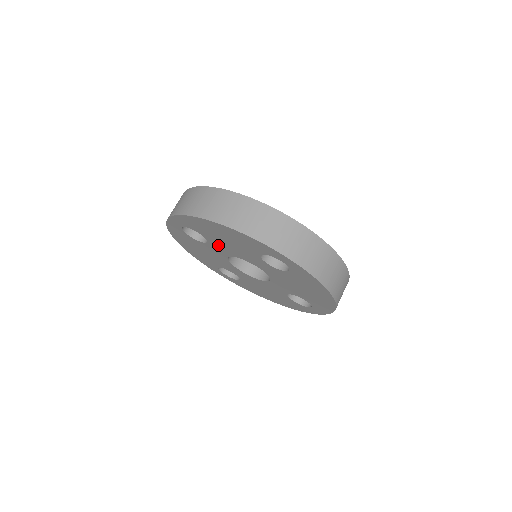
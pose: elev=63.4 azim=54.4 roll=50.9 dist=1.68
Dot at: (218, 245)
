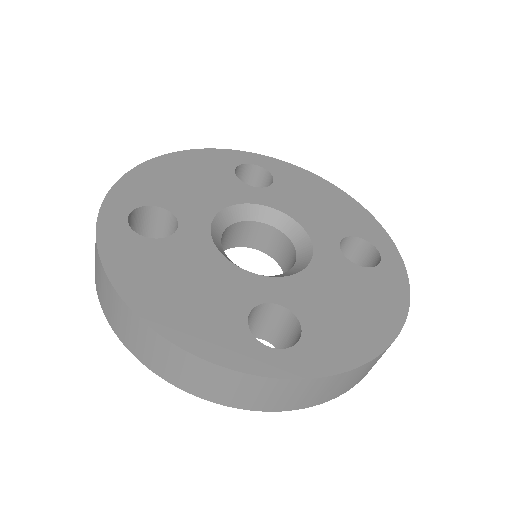
Dot at: occluded
